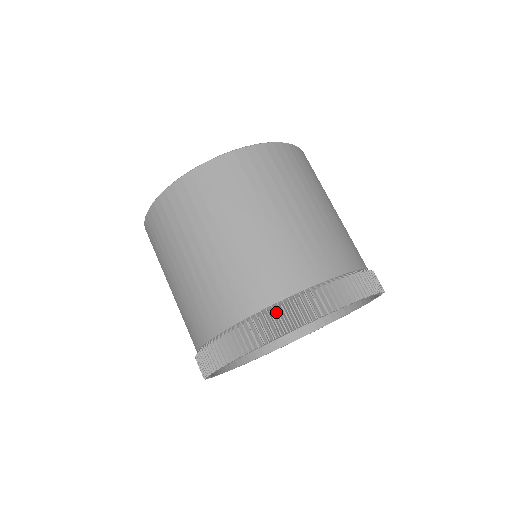
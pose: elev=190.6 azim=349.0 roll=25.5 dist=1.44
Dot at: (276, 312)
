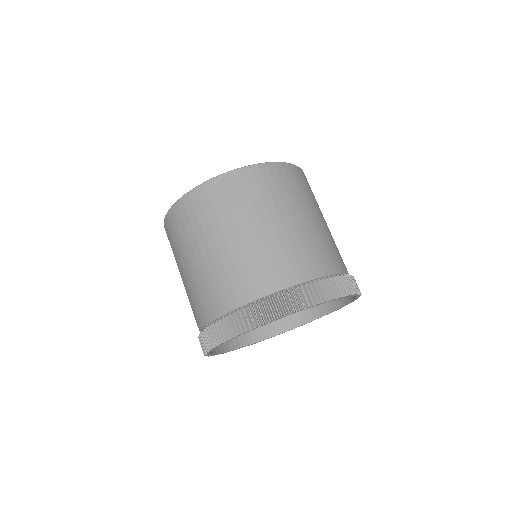
Dot at: (204, 334)
